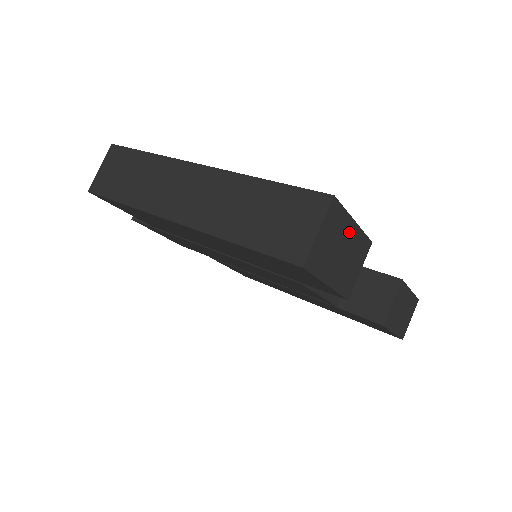
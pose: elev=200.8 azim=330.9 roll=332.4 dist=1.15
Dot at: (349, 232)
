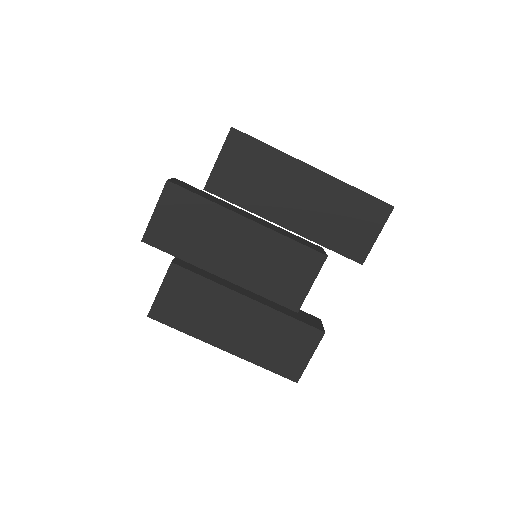
Dot at: occluded
